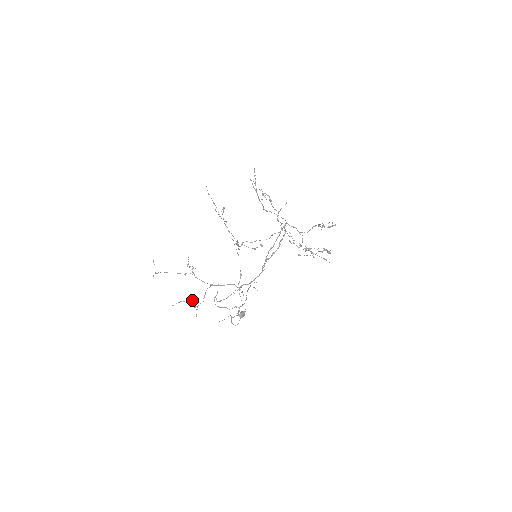
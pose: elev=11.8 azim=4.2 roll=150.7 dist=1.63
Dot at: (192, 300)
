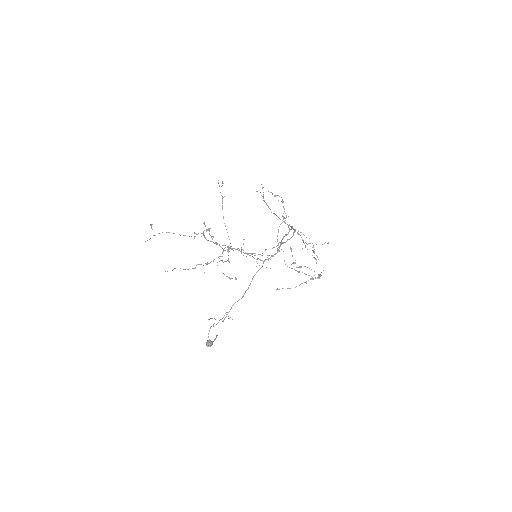
Dot at: (198, 264)
